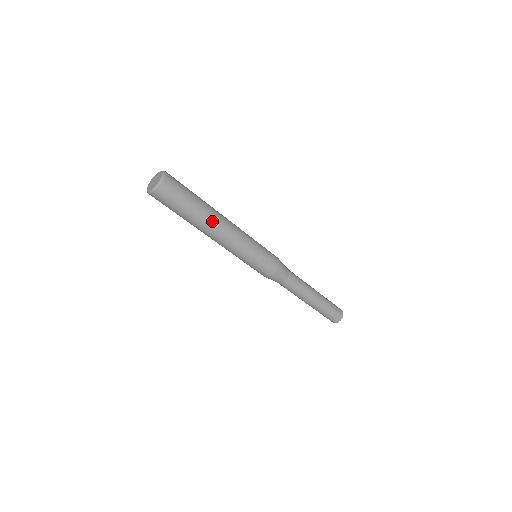
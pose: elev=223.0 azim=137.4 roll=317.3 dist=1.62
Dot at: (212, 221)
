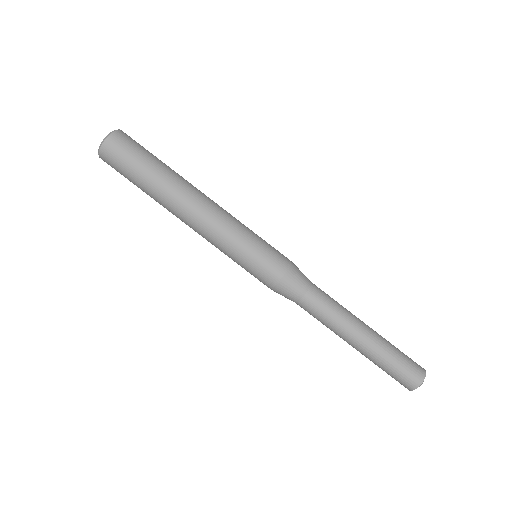
Dot at: (176, 193)
